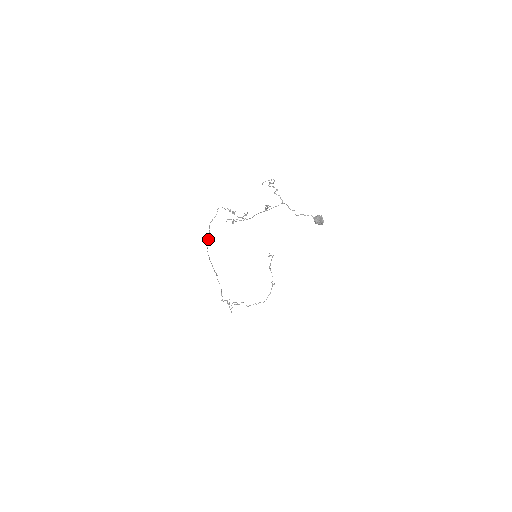
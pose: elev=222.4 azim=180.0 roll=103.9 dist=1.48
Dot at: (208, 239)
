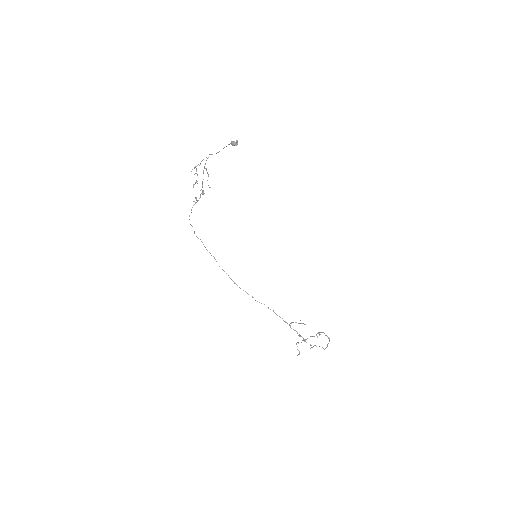
Dot at: occluded
